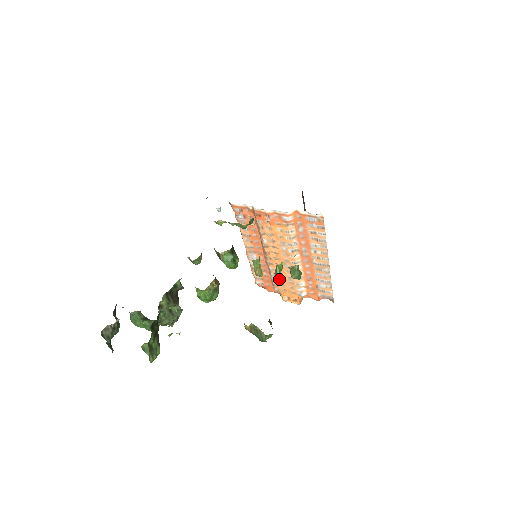
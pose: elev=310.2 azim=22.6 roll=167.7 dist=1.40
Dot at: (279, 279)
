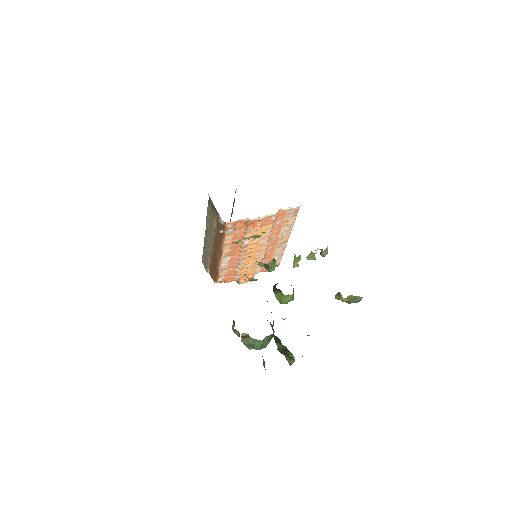
Dot at: (245, 268)
